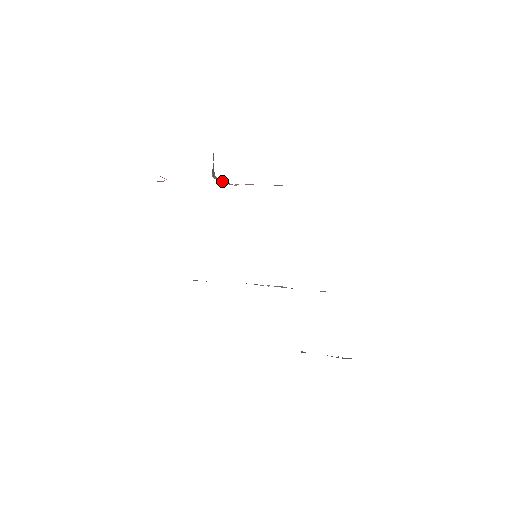
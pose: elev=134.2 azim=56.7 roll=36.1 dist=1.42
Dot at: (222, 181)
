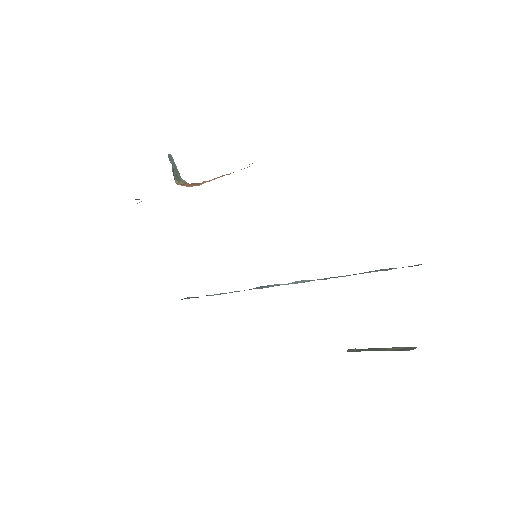
Dot at: (188, 184)
